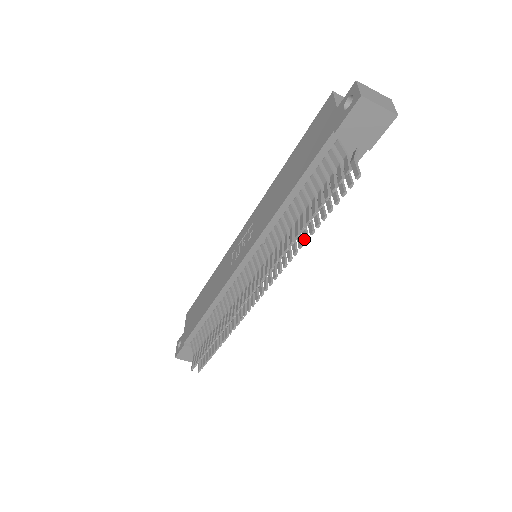
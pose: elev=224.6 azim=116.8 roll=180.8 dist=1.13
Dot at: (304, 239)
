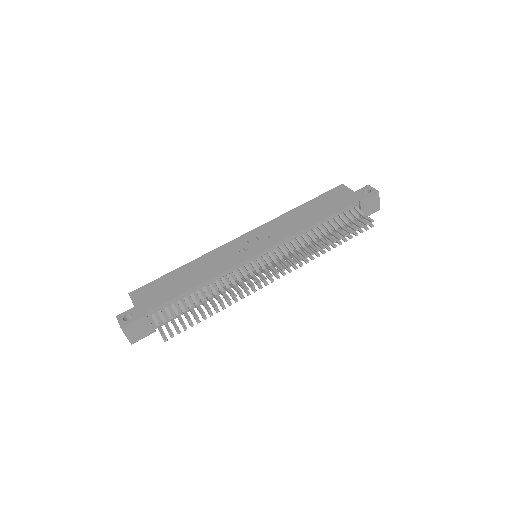
Dot at: (328, 249)
